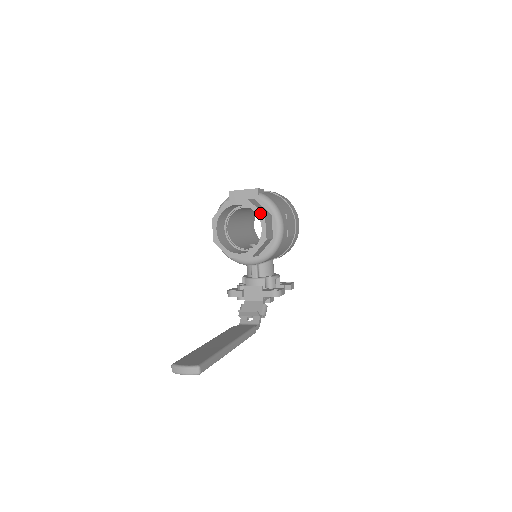
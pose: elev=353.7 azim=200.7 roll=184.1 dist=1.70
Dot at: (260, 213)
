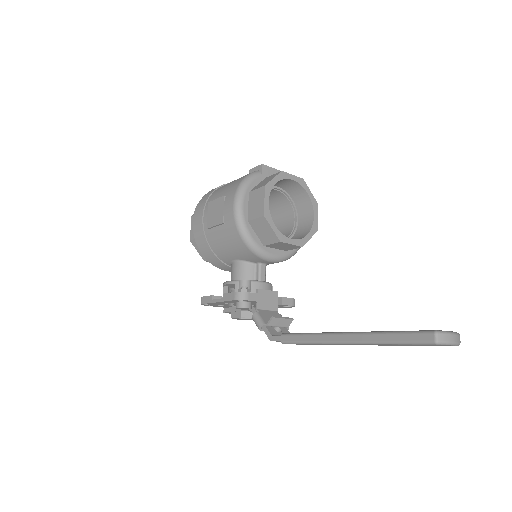
Dot at: (314, 199)
